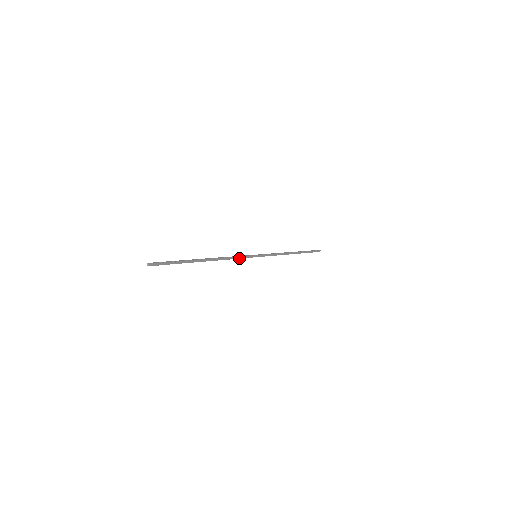
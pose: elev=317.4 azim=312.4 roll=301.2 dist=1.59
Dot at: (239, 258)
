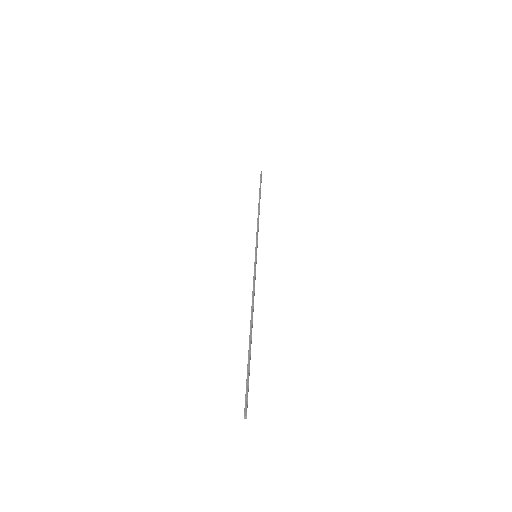
Dot at: occluded
